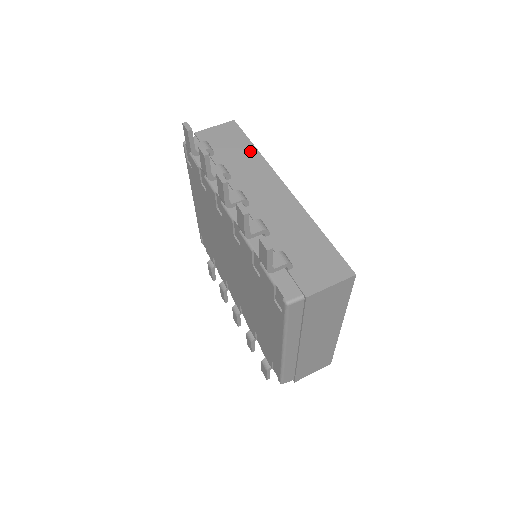
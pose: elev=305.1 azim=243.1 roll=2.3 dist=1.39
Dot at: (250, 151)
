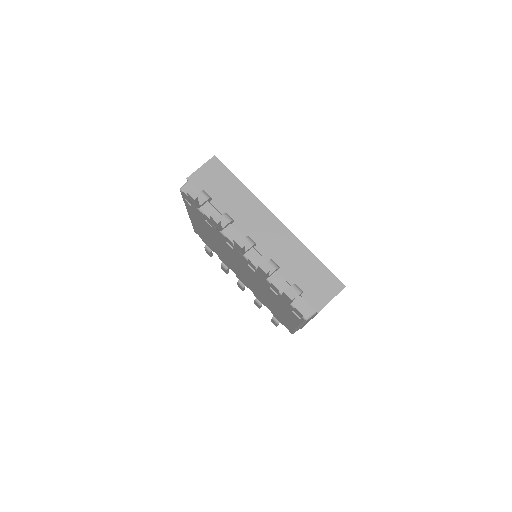
Dot at: (239, 189)
